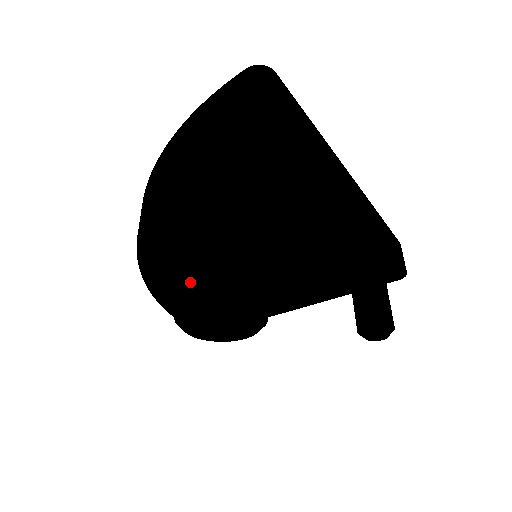
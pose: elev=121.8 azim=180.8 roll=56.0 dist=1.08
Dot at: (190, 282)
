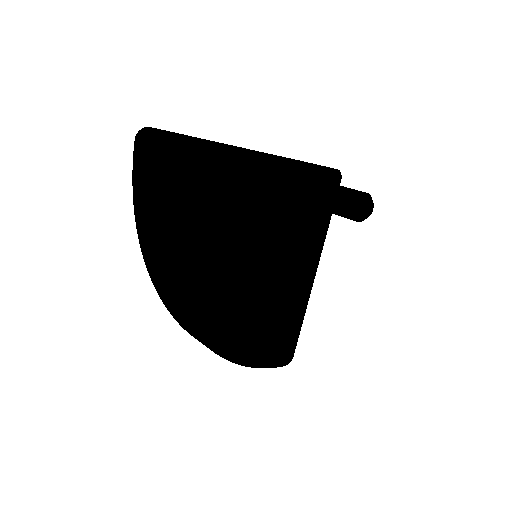
Dot at: (239, 297)
